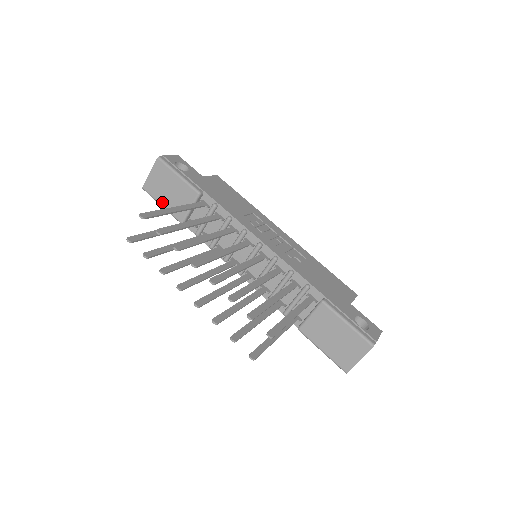
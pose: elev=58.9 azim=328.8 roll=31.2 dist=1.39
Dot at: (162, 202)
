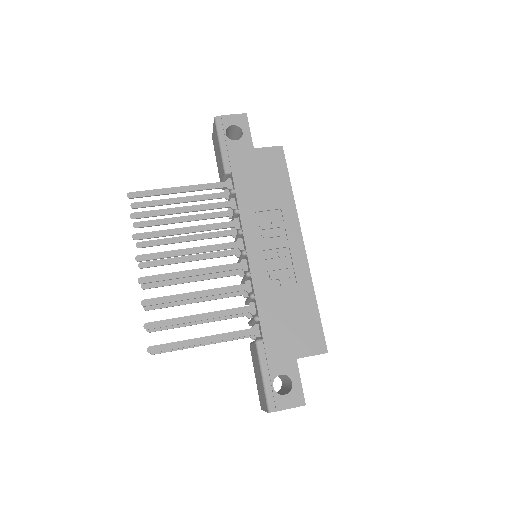
Dot at: (217, 161)
